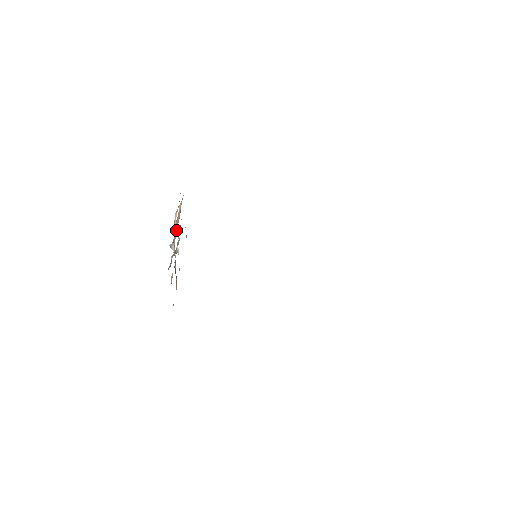
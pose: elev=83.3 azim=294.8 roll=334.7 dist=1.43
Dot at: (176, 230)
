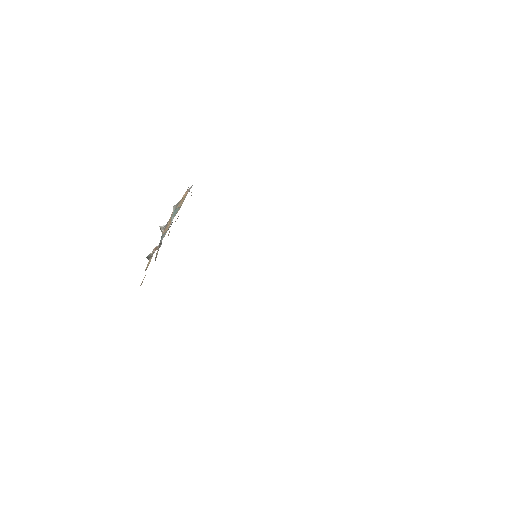
Dot at: occluded
